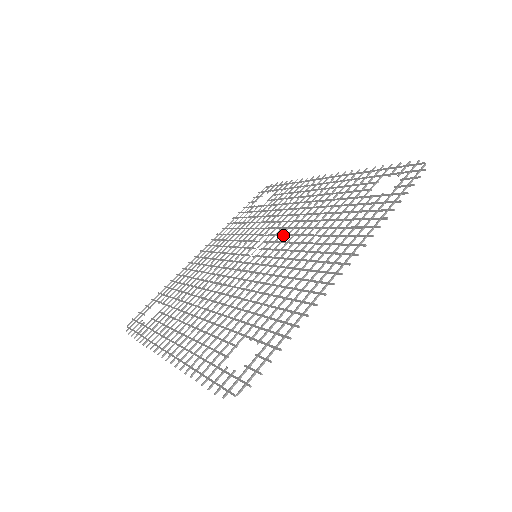
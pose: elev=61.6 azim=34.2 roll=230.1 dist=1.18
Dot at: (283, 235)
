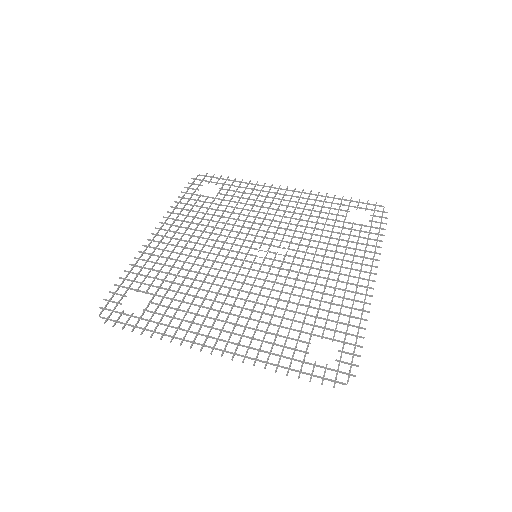
Dot at: (279, 270)
